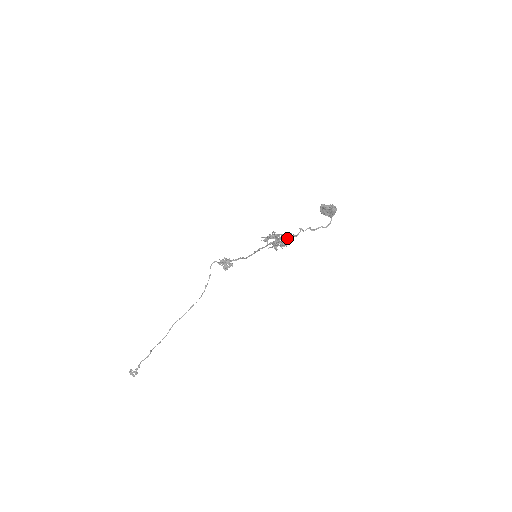
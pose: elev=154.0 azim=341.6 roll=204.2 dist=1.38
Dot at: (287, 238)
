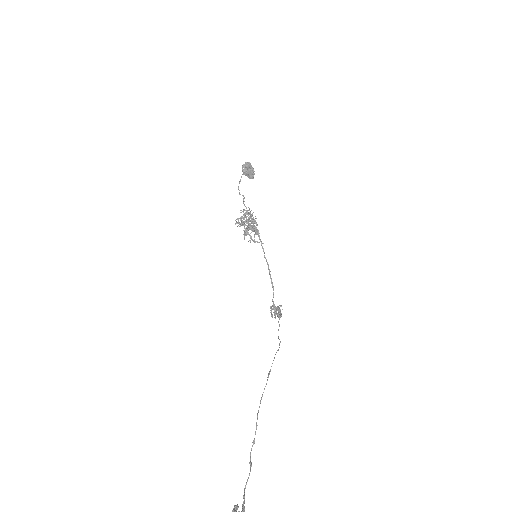
Dot at: (246, 212)
